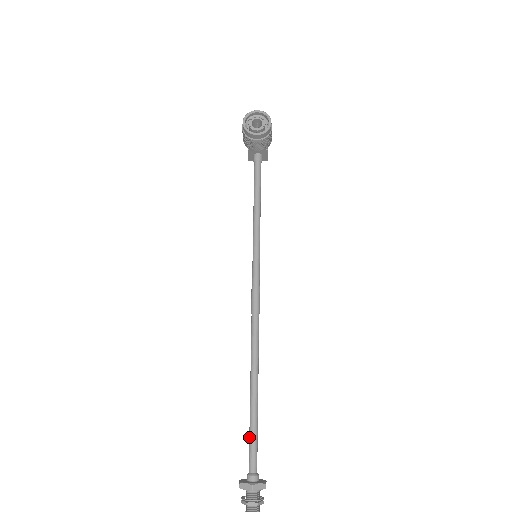
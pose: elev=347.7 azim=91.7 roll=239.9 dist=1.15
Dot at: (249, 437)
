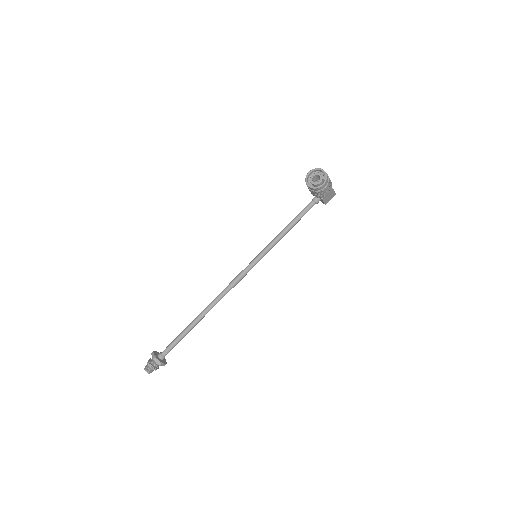
Dot at: (175, 338)
